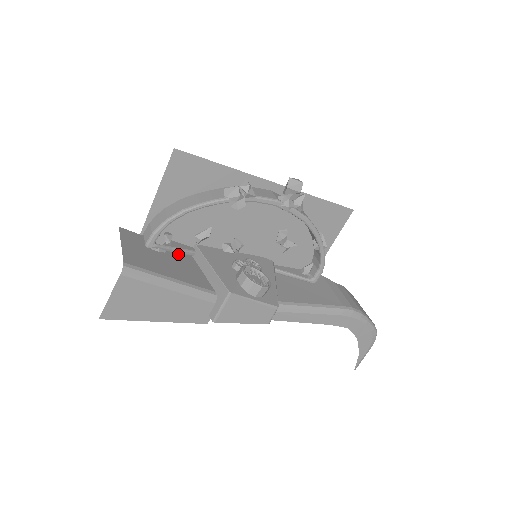
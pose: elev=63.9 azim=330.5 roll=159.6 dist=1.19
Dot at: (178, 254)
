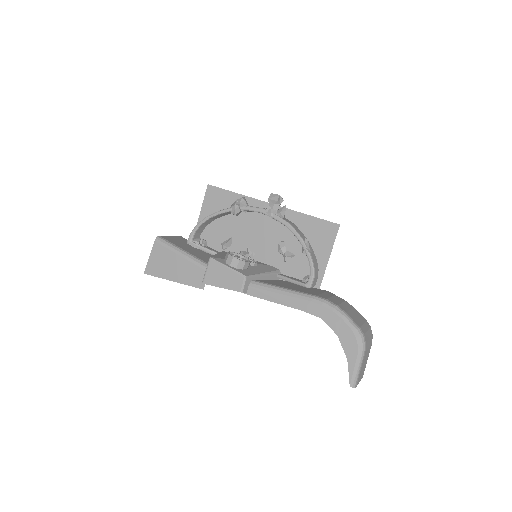
Dot at: (208, 254)
